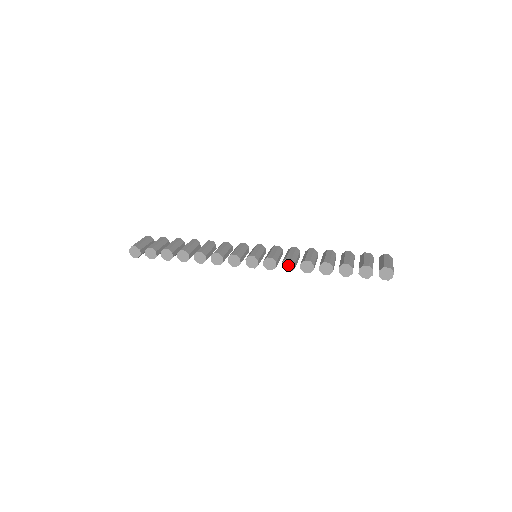
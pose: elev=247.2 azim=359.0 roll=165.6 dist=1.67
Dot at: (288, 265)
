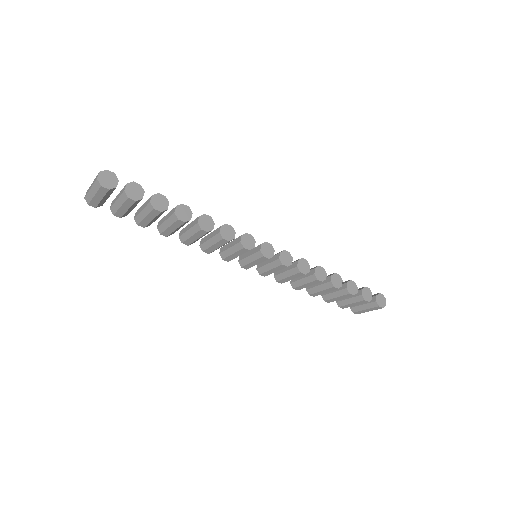
Dot at: (303, 266)
